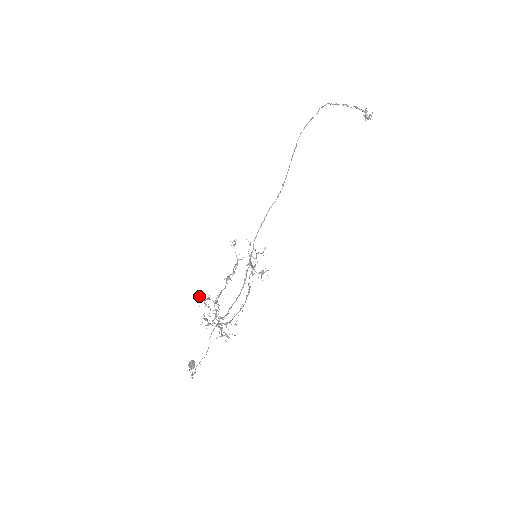
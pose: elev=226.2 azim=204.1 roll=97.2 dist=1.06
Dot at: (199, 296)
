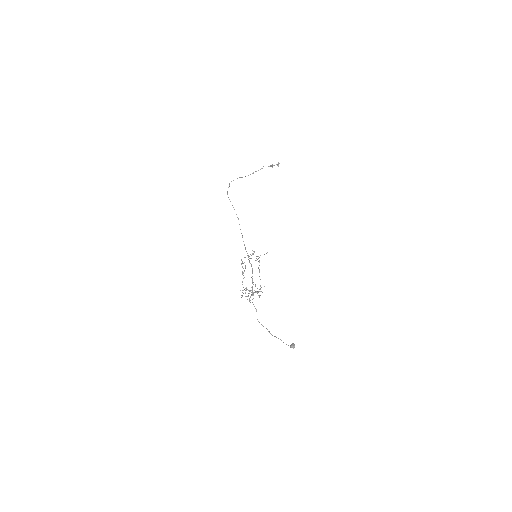
Dot at: (241, 295)
